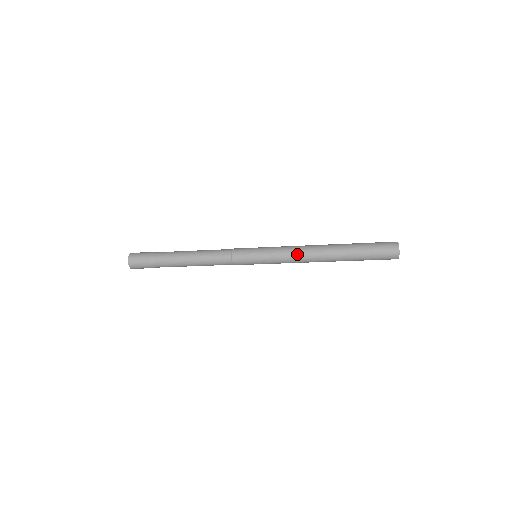
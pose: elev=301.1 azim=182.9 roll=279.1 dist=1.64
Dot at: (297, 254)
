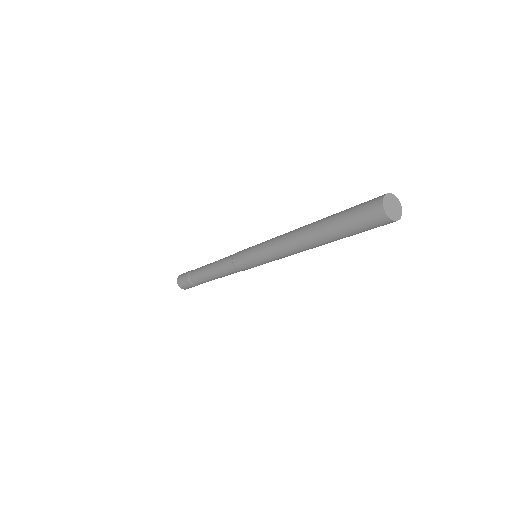
Dot at: (279, 241)
